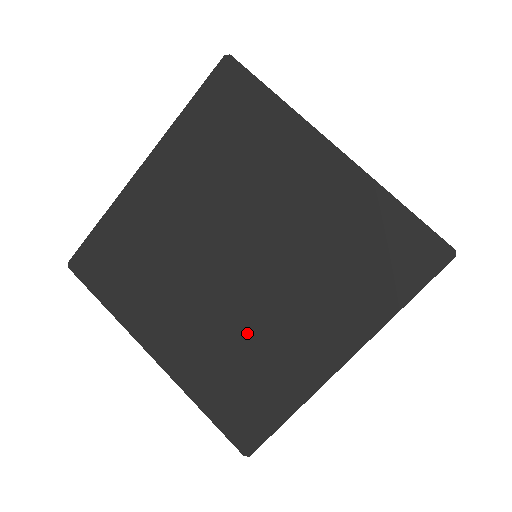
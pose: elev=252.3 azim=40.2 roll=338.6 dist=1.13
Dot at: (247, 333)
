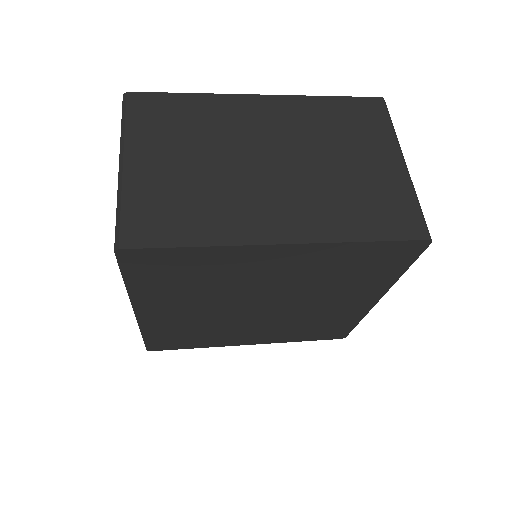
Dot at: (301, 319)
